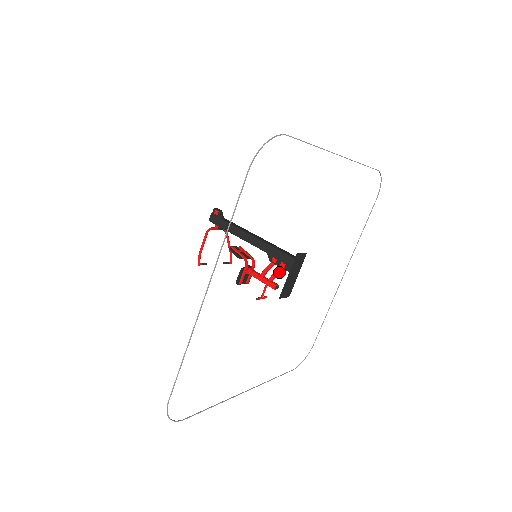
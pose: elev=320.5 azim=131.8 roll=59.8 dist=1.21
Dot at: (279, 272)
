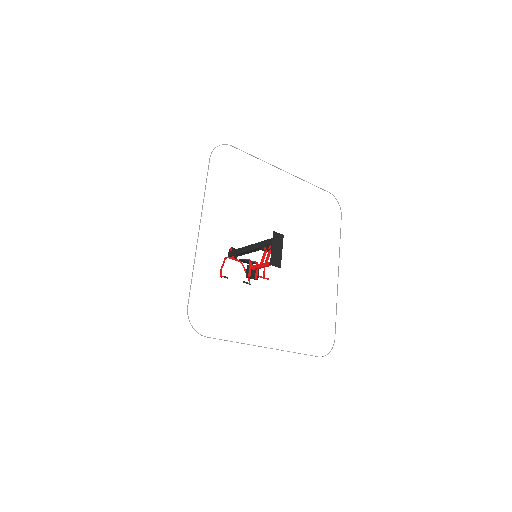
Dot at: (269, 254)
